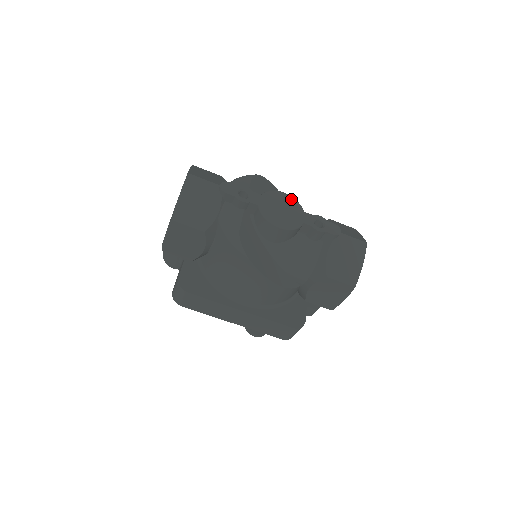
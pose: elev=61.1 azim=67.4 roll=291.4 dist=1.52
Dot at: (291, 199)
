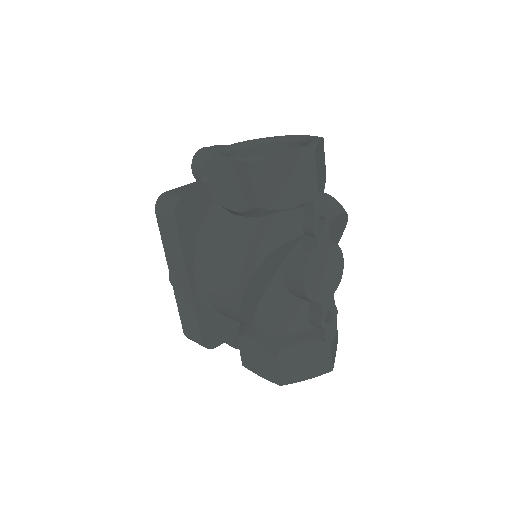
Dot at: (341, 272)
